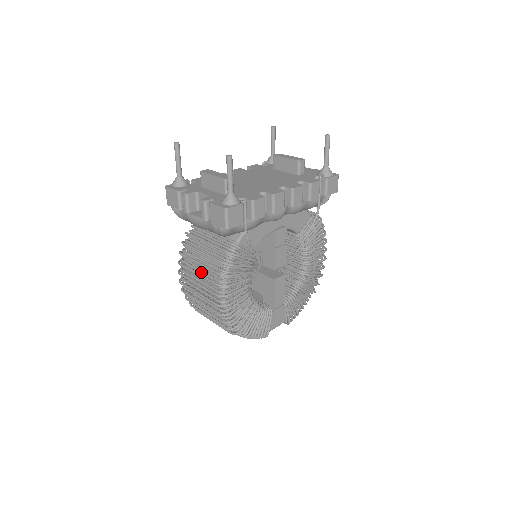
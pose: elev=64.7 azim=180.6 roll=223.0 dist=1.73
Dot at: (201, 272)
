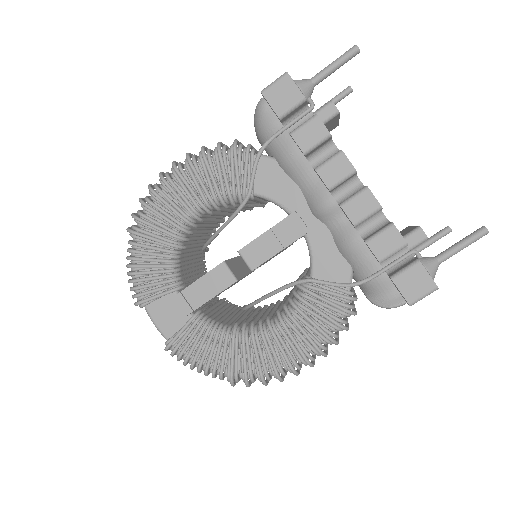
Dot at: occluded
